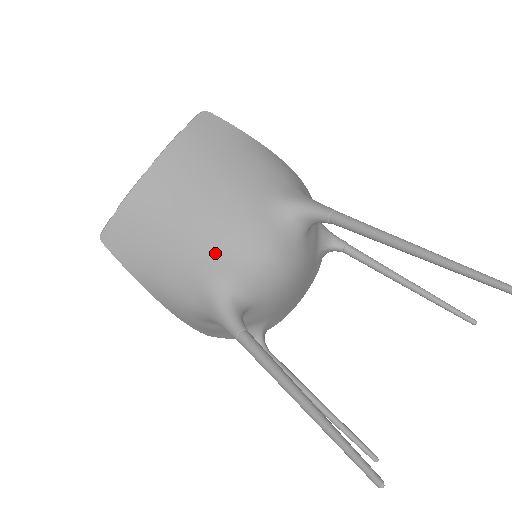
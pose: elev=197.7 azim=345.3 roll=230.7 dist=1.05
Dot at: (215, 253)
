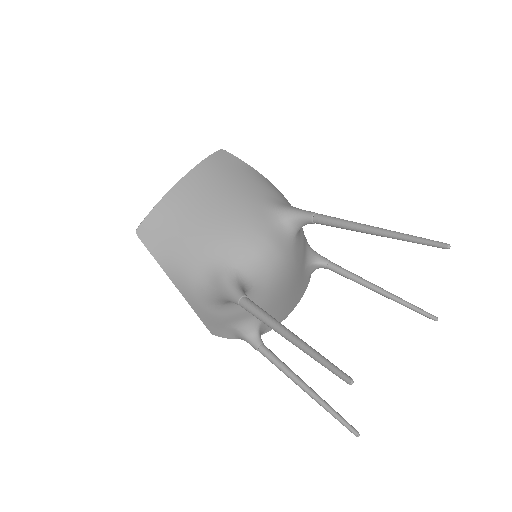
Dot at: (225, 241)
